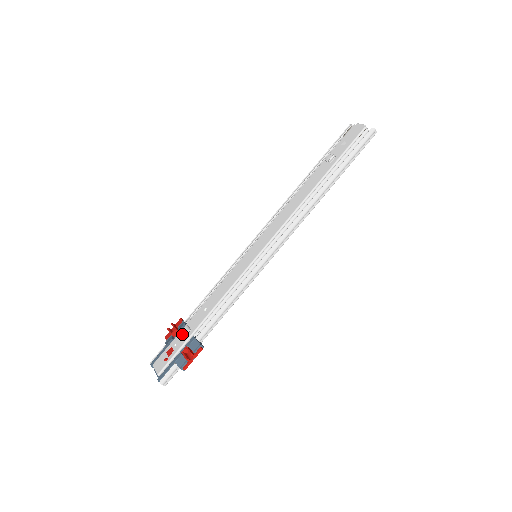
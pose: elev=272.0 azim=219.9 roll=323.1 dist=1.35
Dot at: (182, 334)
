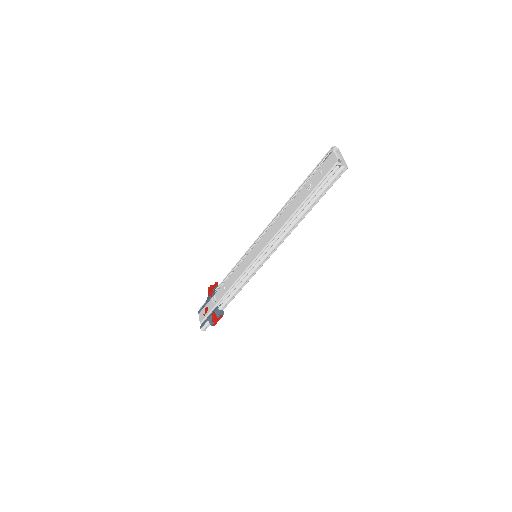
Dot at: (212, 300)
